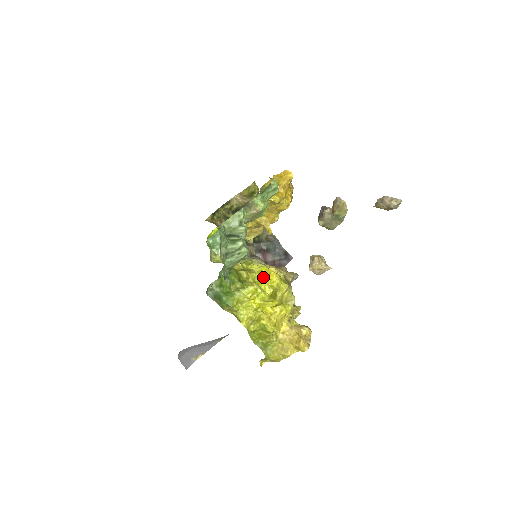
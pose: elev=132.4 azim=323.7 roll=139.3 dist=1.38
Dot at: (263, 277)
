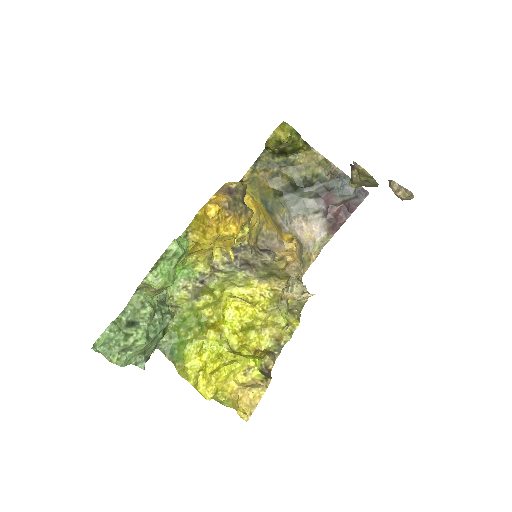
Dot at: (226, 315)
